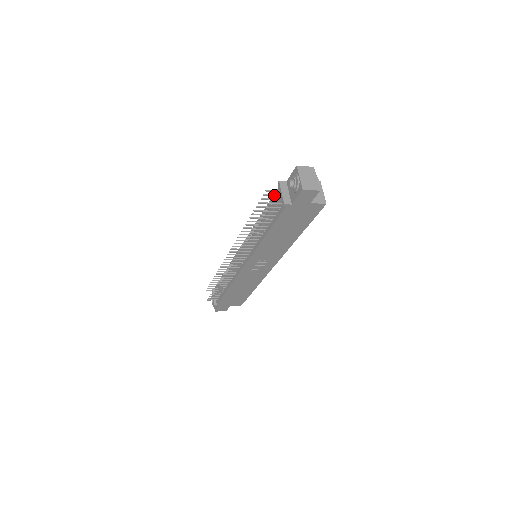
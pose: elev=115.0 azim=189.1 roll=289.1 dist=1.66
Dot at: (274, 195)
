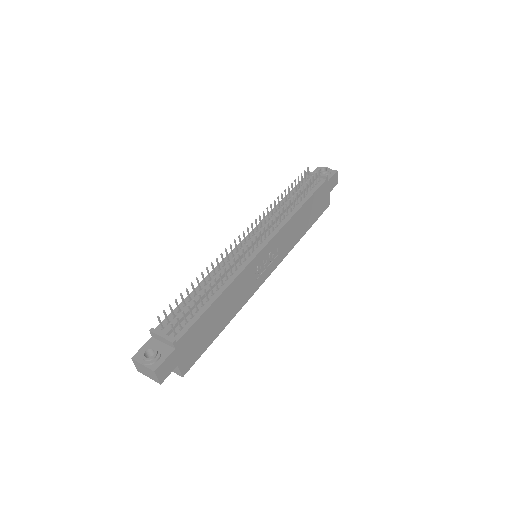
Dot at: occluded
